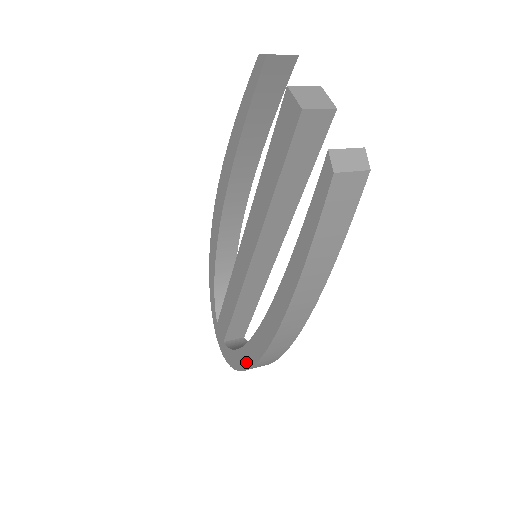
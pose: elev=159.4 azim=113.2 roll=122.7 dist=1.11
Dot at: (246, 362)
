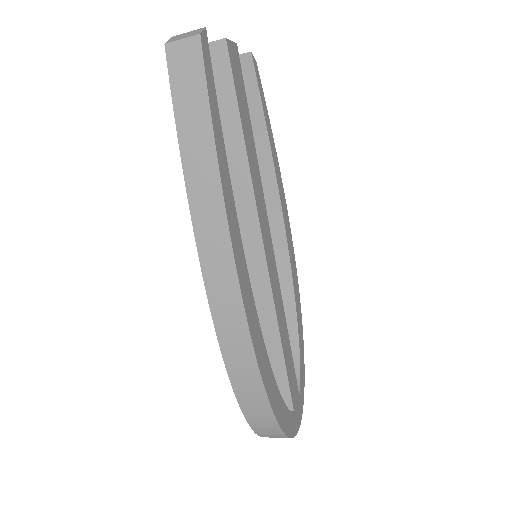
Dot at: occluded
